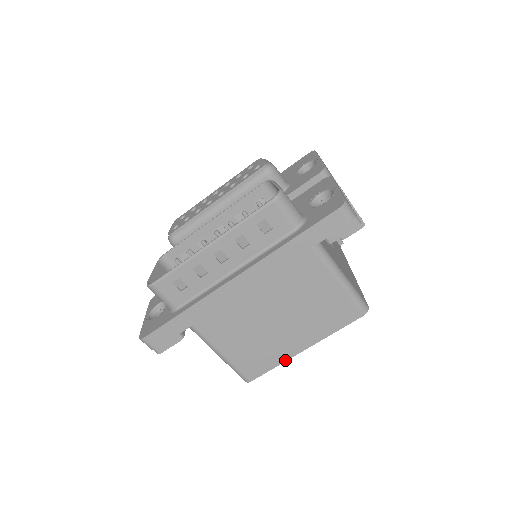
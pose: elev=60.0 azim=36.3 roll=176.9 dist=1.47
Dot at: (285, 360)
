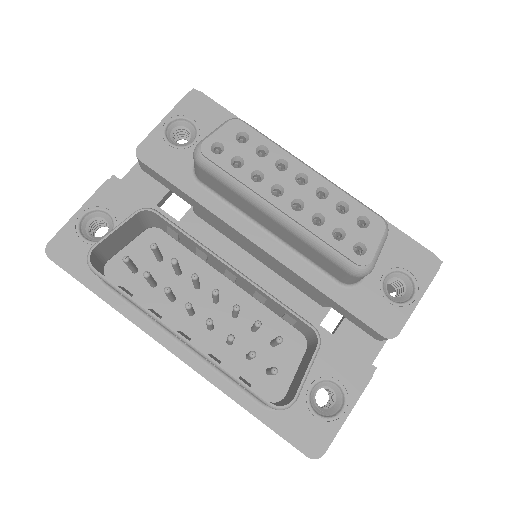
Dot at: occluded
